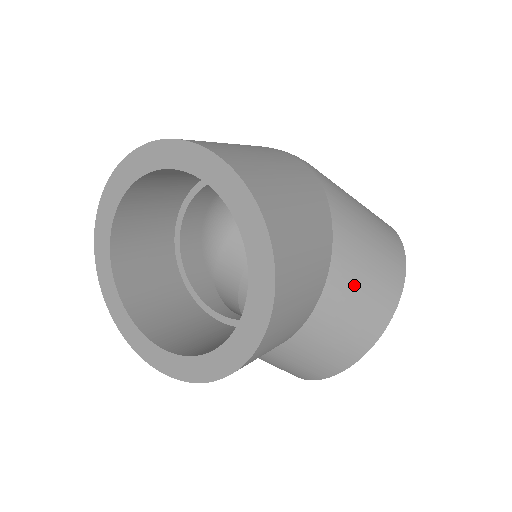
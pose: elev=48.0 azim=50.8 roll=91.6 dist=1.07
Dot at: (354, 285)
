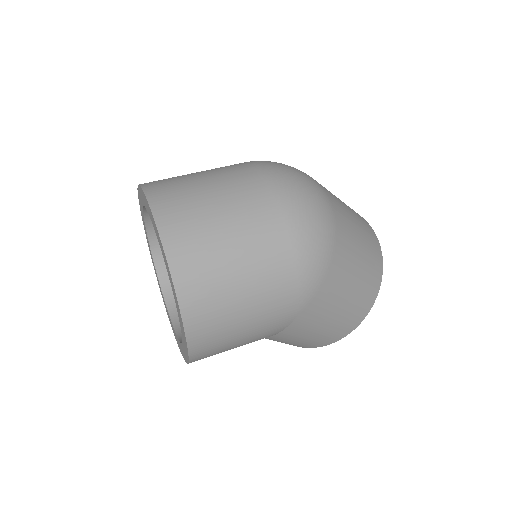
Dot at: occluded
